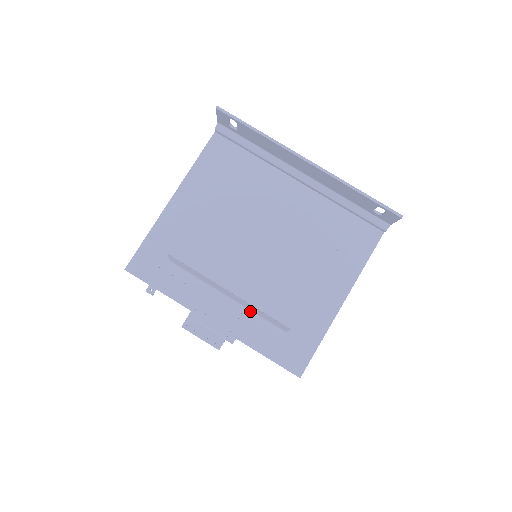
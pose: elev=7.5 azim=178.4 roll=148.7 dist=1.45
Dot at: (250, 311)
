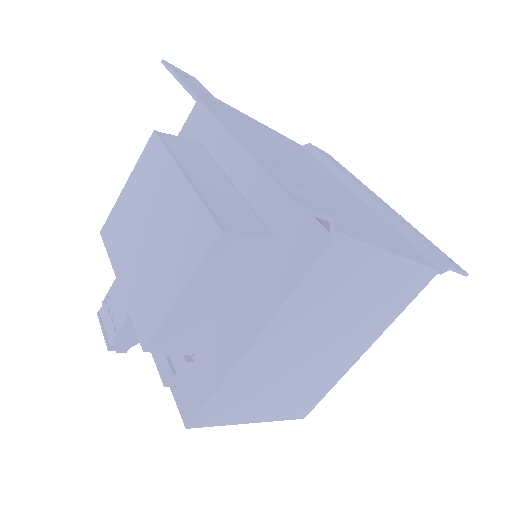
Dot at: occluded
